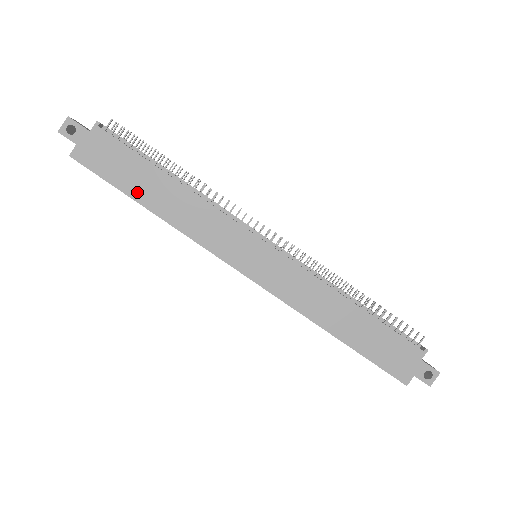
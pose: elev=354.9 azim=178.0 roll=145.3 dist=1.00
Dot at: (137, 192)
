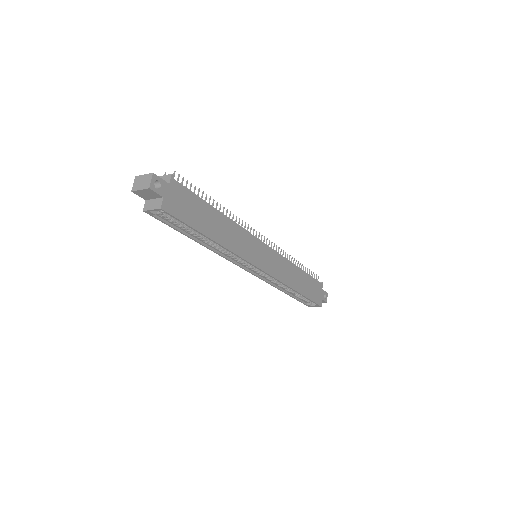
Dot at: (205, 228)
